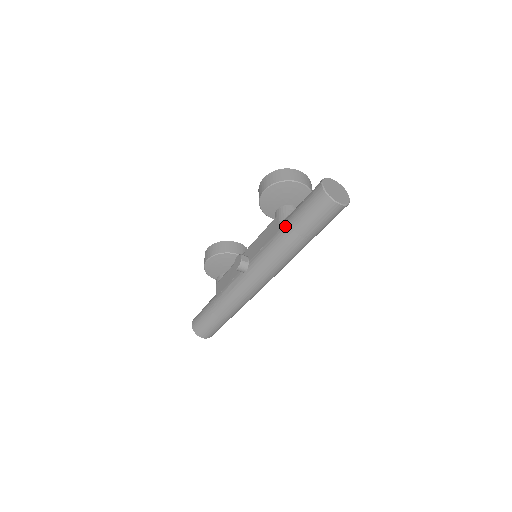
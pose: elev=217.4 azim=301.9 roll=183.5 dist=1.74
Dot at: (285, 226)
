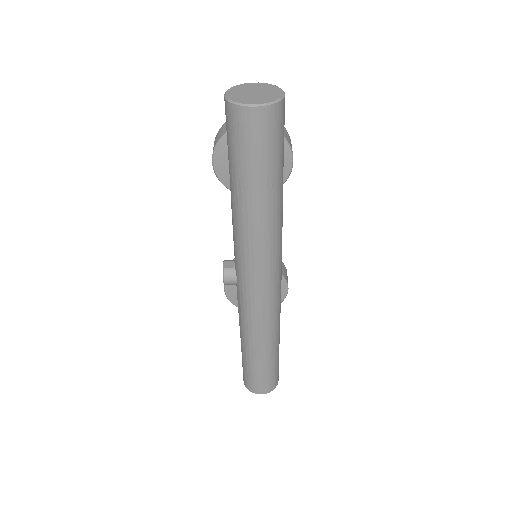
Dot at: (230, 189)
